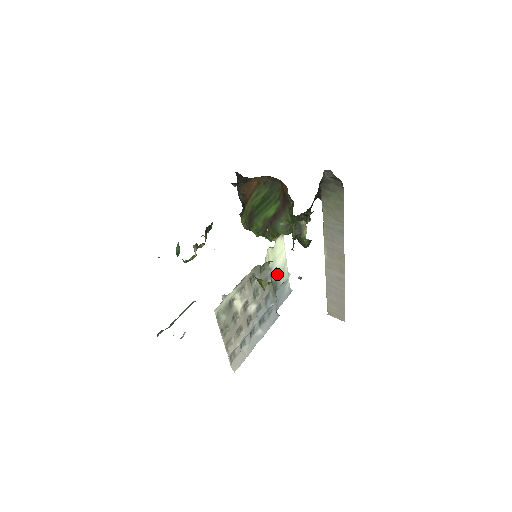
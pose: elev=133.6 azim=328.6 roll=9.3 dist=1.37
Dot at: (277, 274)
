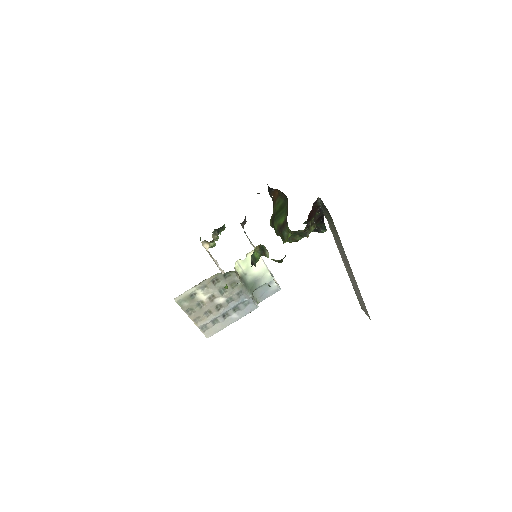
Dot at: (256, 277)
